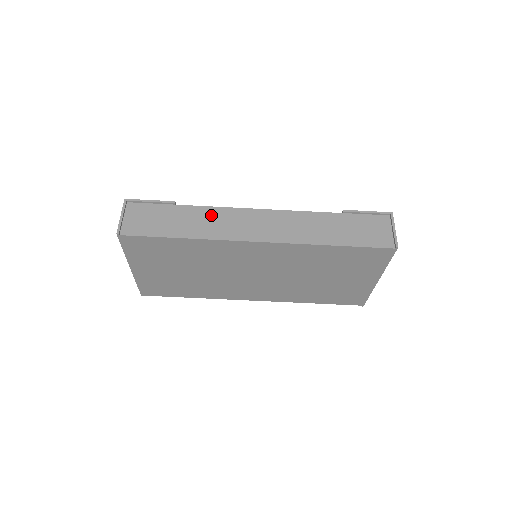
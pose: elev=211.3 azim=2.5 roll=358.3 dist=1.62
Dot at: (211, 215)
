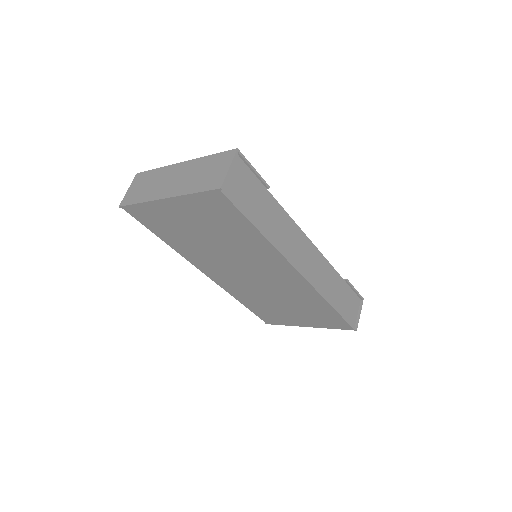
Dot at: (284, 222)
